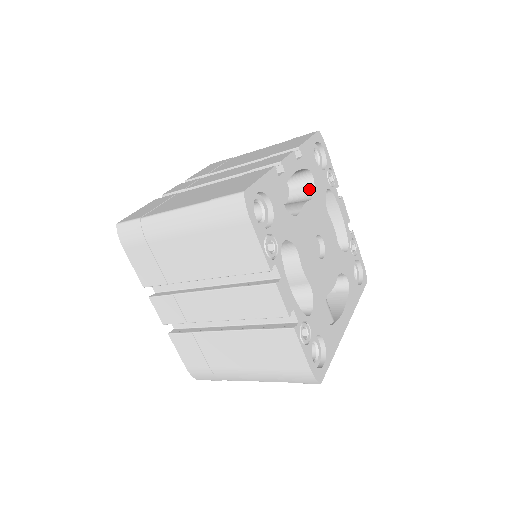
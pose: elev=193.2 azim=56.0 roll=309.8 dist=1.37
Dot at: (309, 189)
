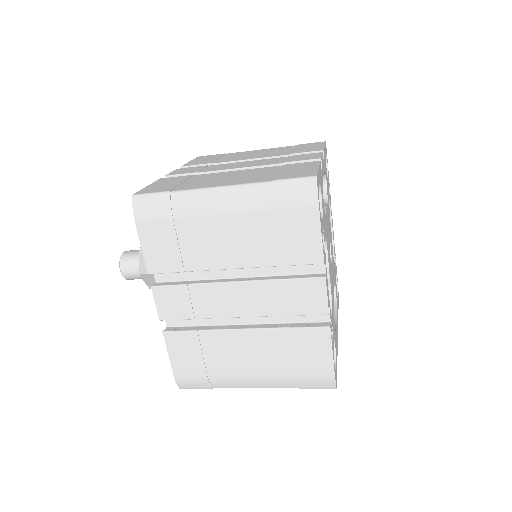
Dot at: occluded
